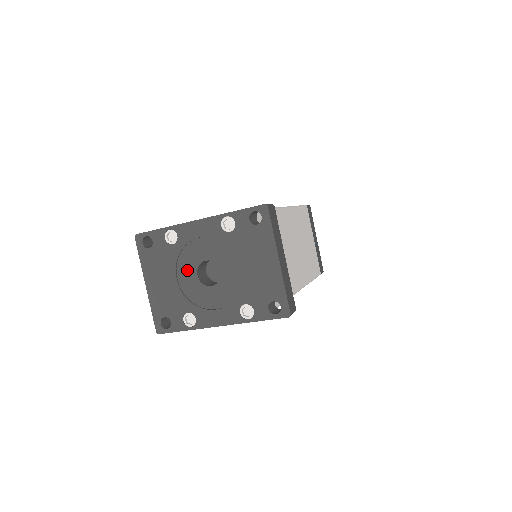
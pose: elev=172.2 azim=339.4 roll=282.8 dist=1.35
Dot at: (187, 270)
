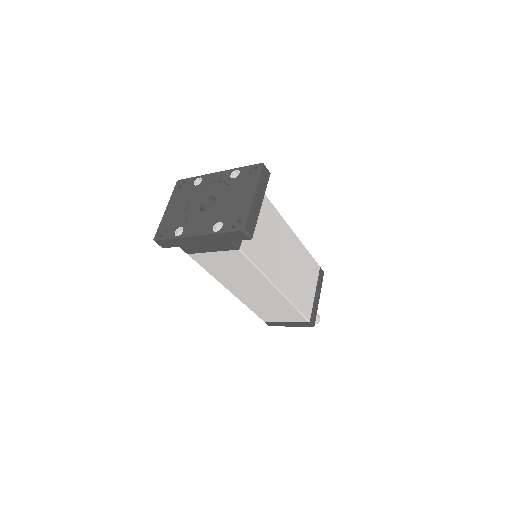
Dot at: (196, 201)
